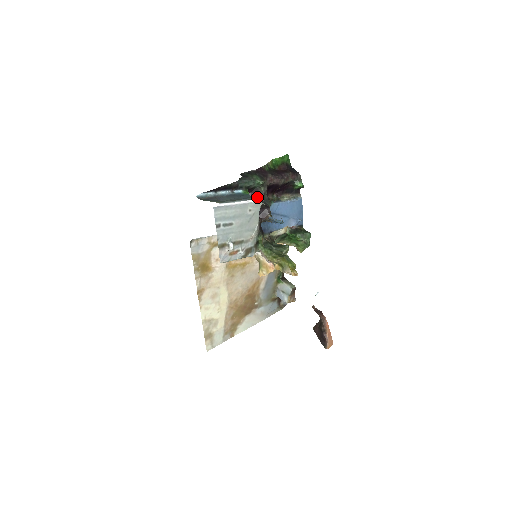
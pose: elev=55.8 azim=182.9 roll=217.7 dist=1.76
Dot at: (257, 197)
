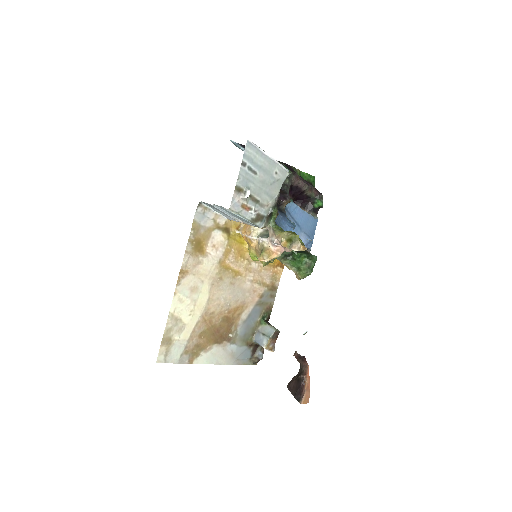
Dot at: occluded
